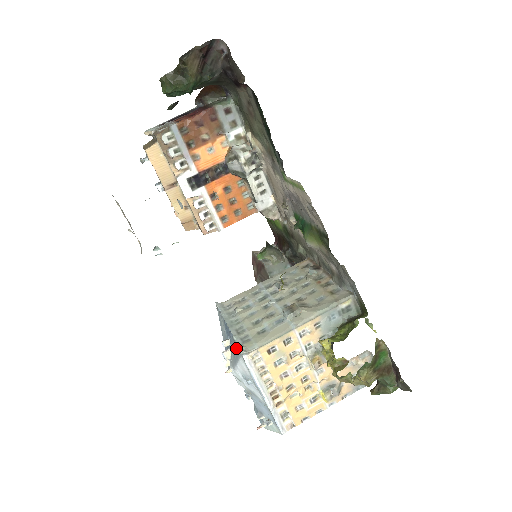
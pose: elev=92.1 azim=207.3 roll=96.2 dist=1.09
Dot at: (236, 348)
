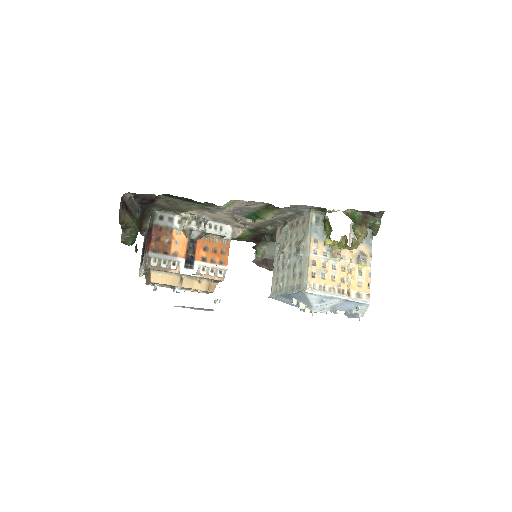
Dot at: (300, 295)
